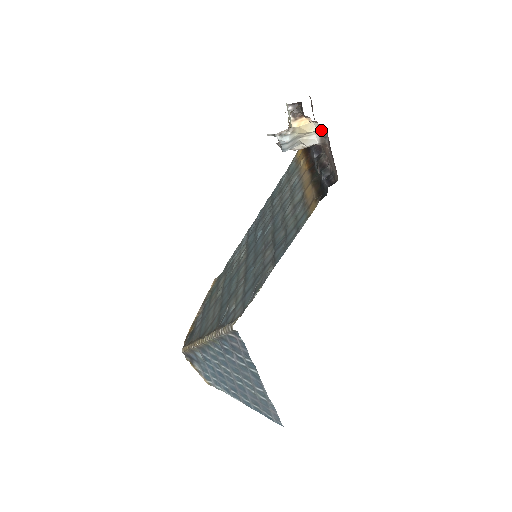
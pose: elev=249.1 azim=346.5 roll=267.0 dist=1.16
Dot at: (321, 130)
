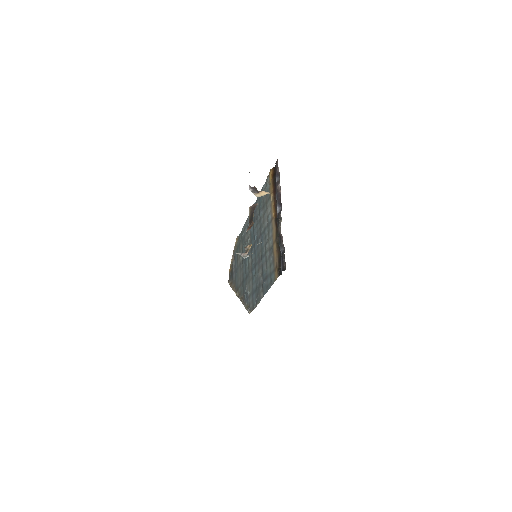
Dot at: occluded
